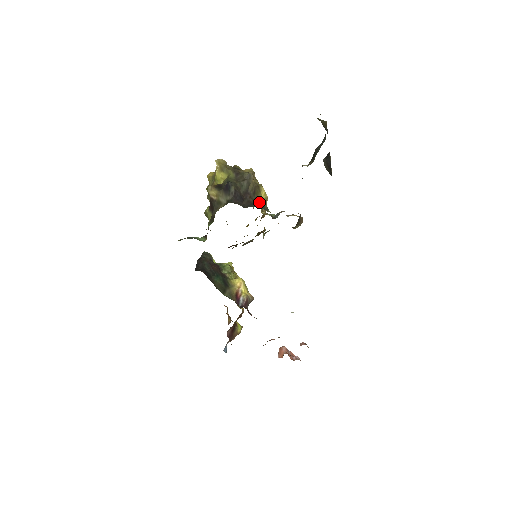
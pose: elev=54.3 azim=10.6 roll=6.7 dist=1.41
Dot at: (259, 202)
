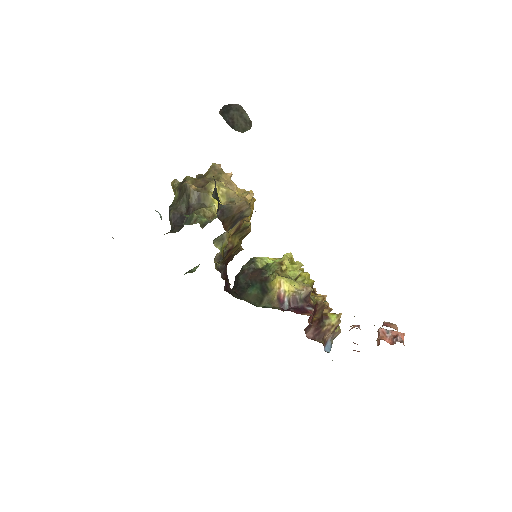
Dot at: (187, 217)
